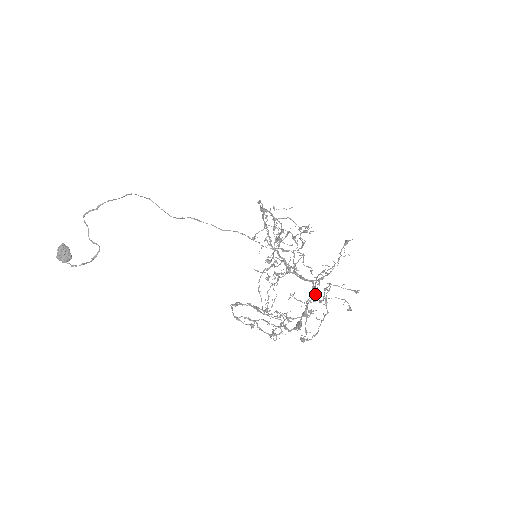
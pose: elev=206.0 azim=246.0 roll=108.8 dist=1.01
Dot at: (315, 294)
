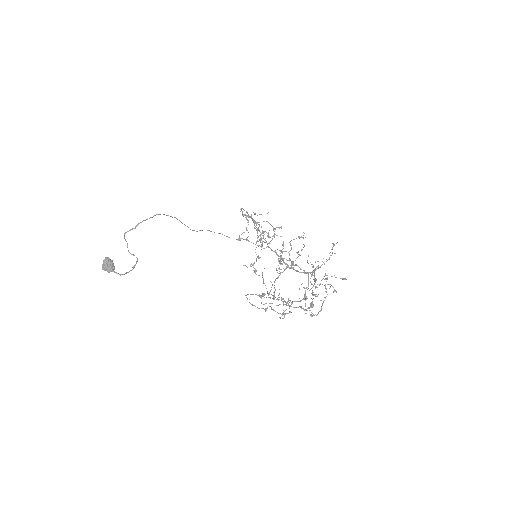
Dot at: (310, 282)
